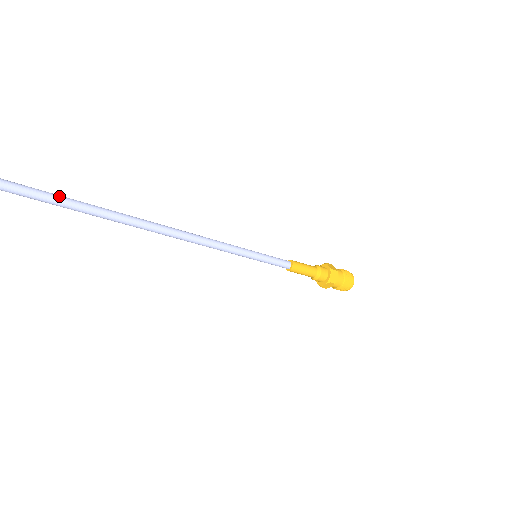
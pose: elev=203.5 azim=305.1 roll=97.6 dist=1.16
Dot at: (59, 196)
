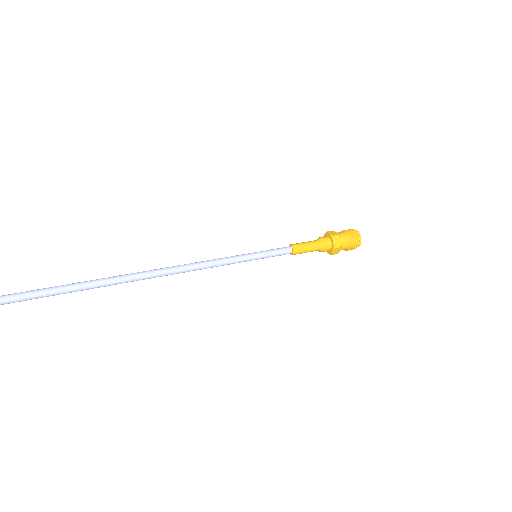
Dot at: (72, 284)
